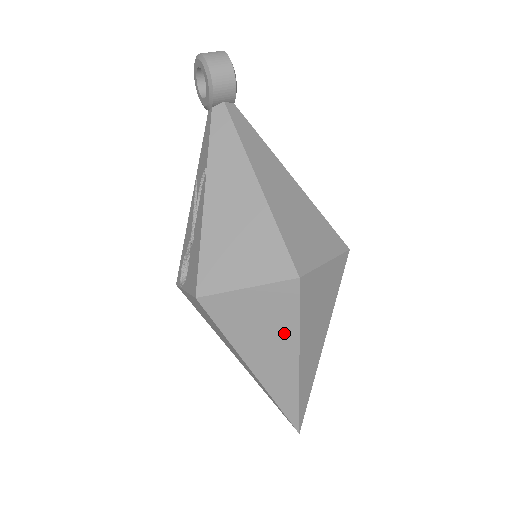
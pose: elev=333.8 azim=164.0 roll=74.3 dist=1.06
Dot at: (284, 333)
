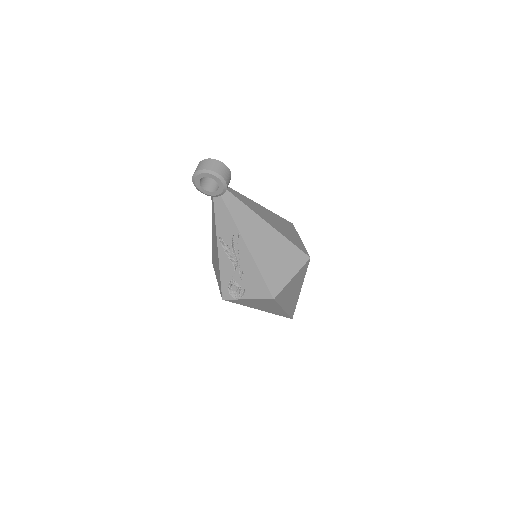
Dot at: (299, 284)
